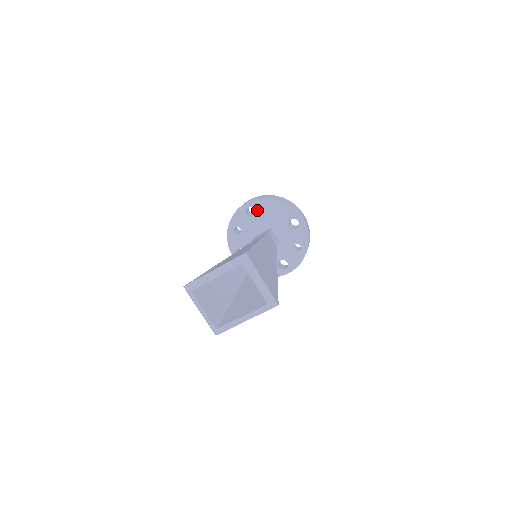
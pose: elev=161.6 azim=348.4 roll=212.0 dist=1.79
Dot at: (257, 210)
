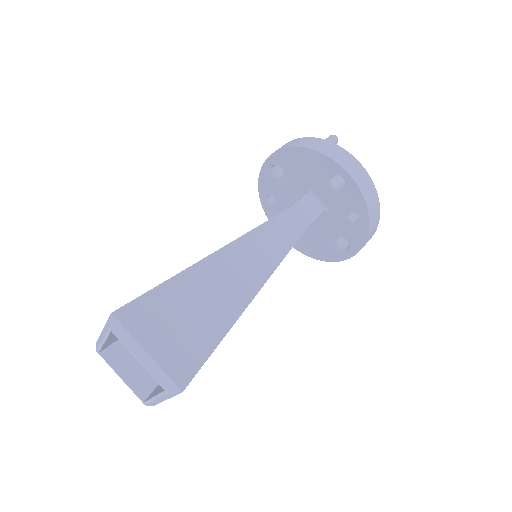
Dot at: (283, 168)
